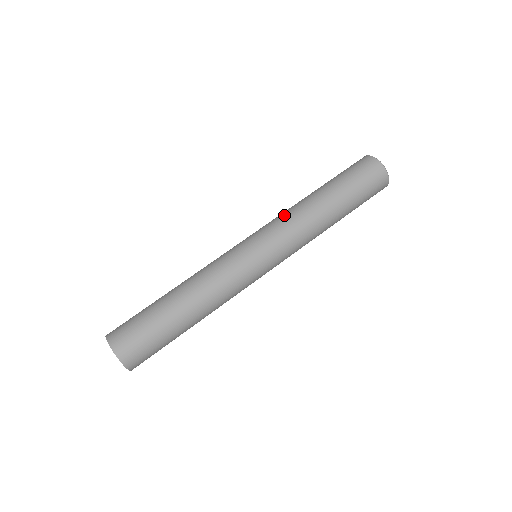
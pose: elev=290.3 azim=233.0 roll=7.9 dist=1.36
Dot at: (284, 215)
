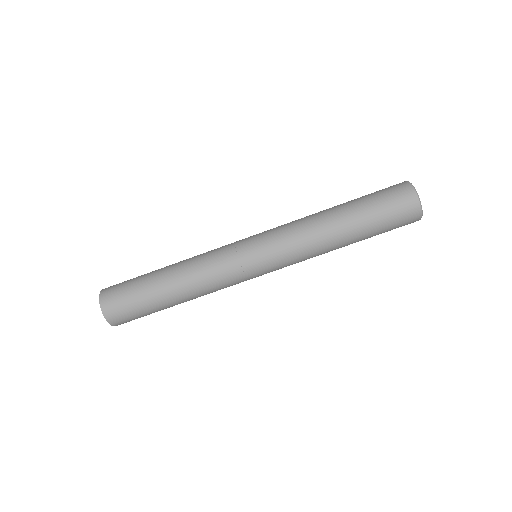
Dot at: (302, 247)
